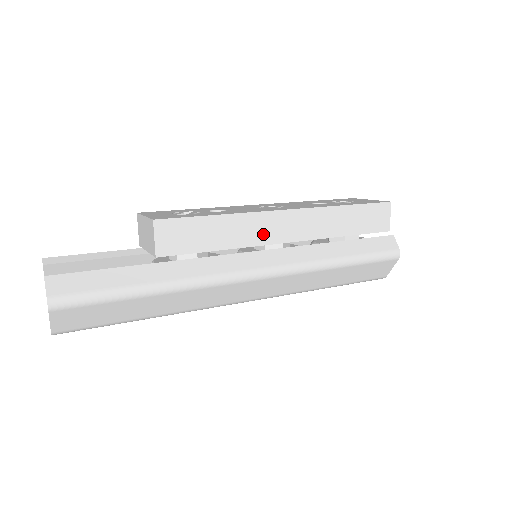
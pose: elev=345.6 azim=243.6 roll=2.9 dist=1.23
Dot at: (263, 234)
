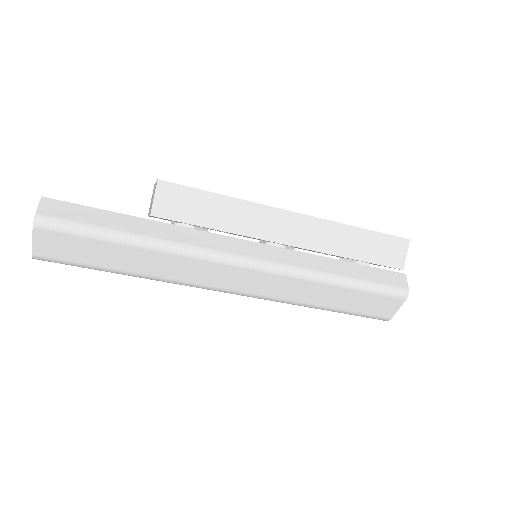
Dot at: (263, 228)
